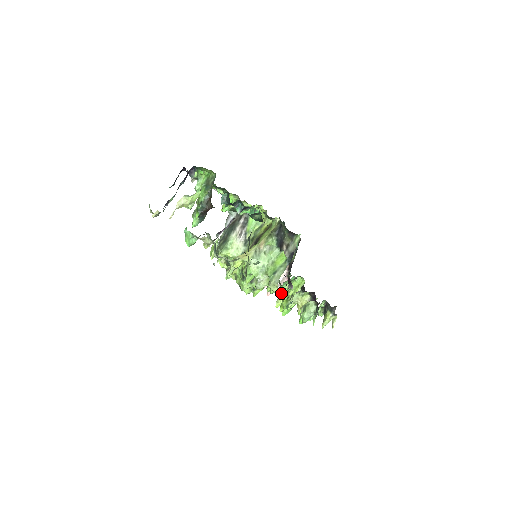
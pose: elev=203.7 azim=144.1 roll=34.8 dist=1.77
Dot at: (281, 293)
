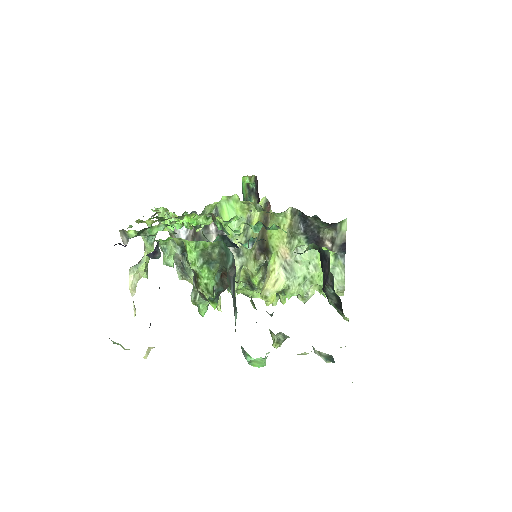
Dot at: occluded
